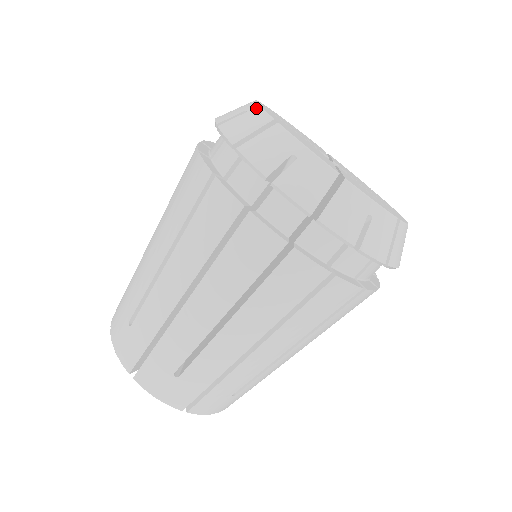
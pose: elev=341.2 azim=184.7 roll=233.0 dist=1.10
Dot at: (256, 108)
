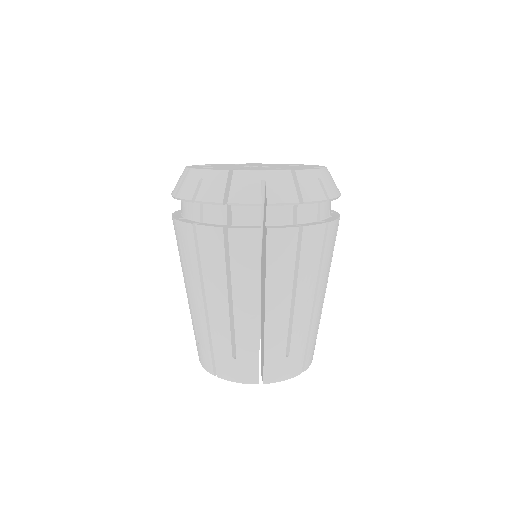
Dot at: (207, 172)
